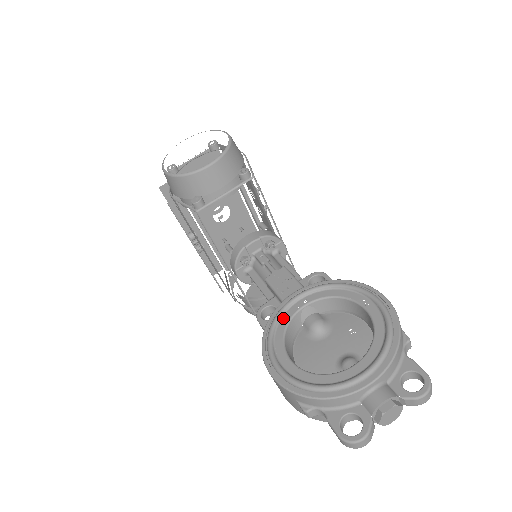
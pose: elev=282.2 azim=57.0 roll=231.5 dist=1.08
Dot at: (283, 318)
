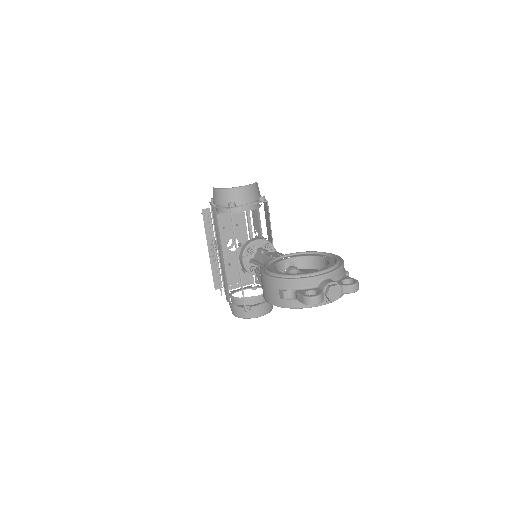
Dot at: (275, 261)
